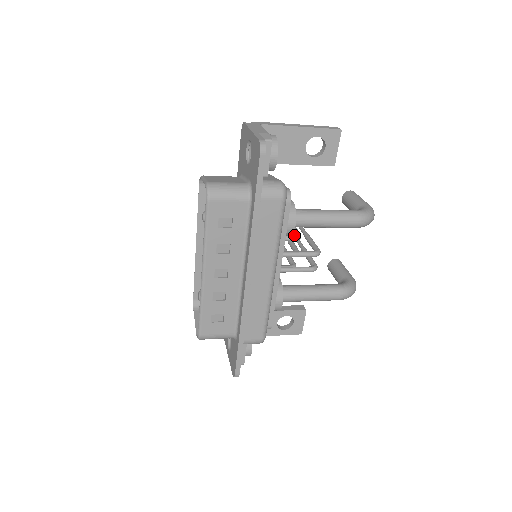
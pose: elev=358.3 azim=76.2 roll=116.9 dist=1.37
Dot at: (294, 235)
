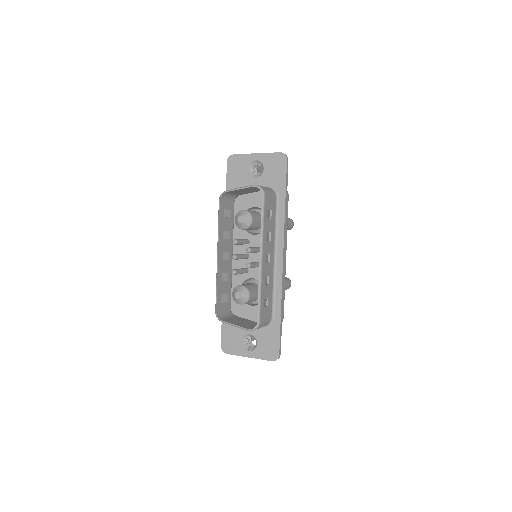
Dot at: occluded
